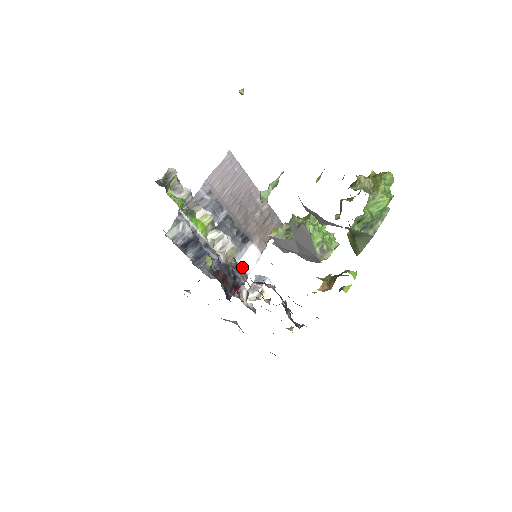
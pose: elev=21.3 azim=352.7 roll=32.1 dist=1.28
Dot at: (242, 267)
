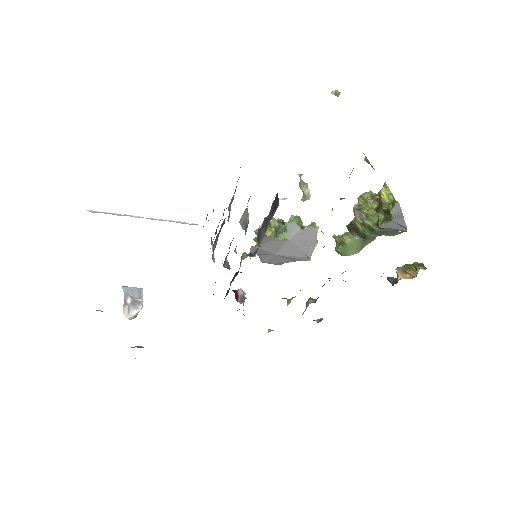
Dot at: occluded
